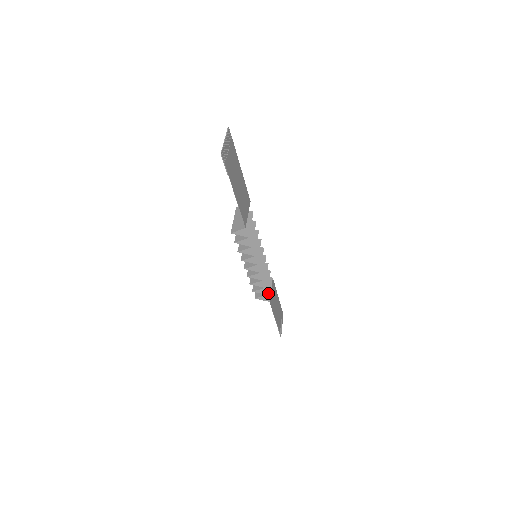
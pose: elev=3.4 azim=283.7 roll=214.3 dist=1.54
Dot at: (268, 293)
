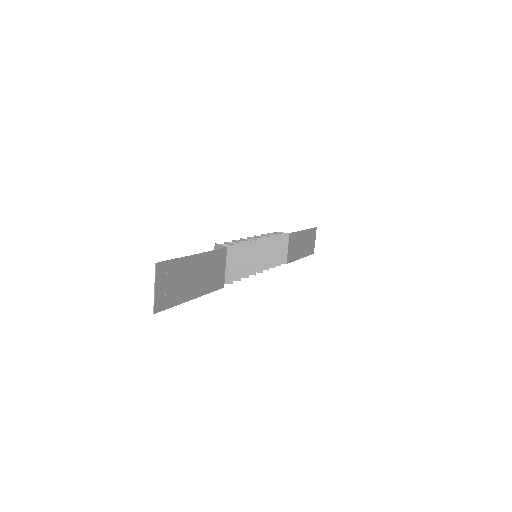
Dot at: (284, 254)
